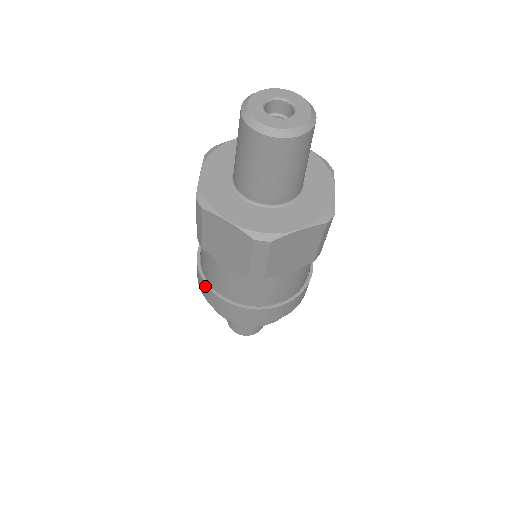
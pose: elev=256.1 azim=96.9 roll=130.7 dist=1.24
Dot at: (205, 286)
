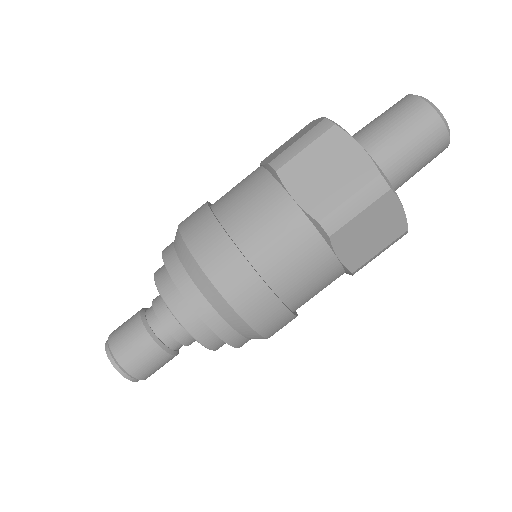
Dot at: (214, 226)
